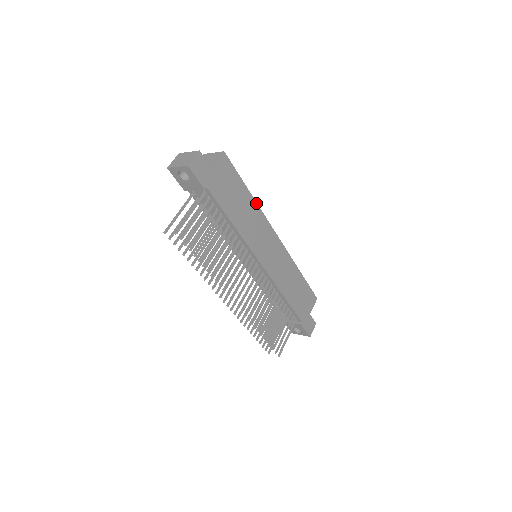
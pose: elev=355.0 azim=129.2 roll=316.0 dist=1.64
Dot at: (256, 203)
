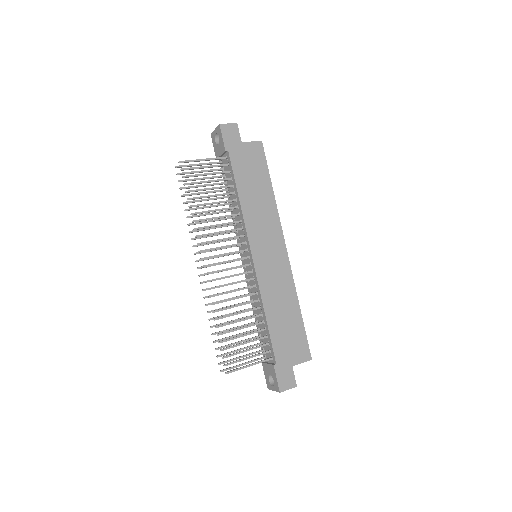
Dot at: (275, 202)
